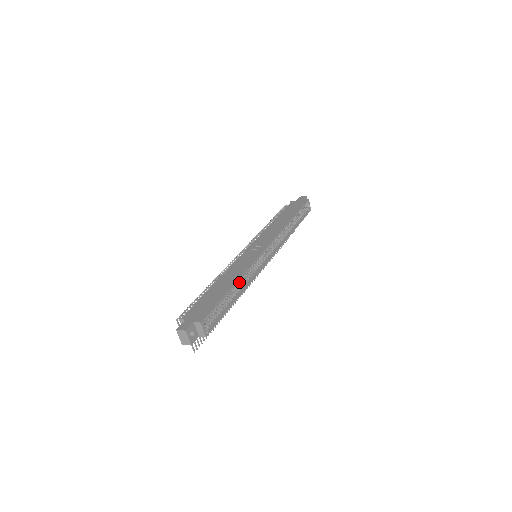
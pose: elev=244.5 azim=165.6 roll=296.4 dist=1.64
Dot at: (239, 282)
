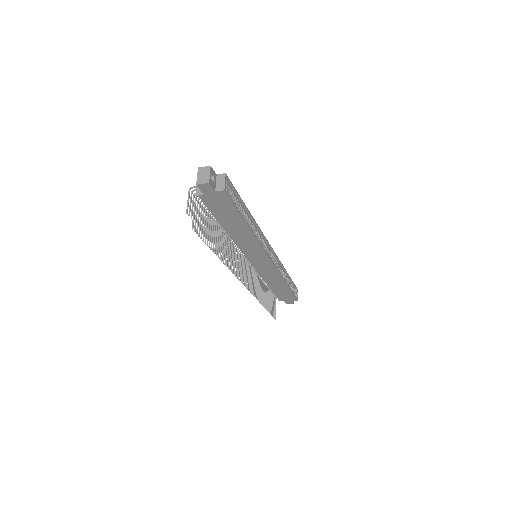
Dot at: (250, 222)
